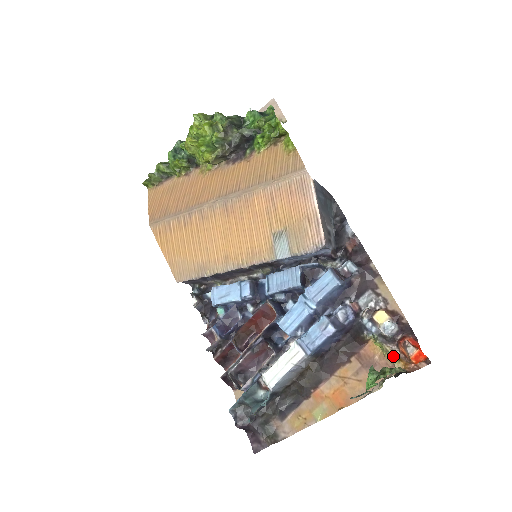
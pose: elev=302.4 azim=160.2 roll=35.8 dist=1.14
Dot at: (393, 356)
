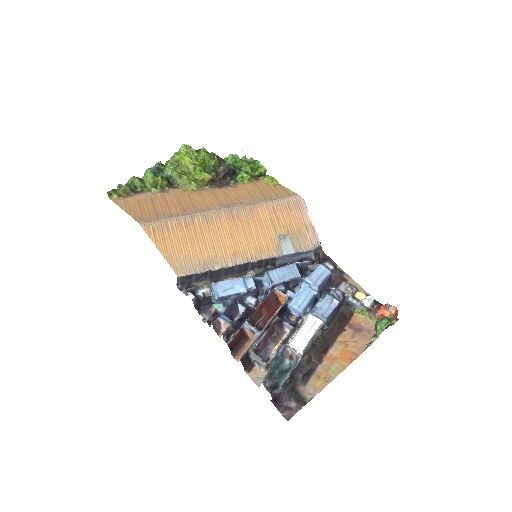
Dot at: (376, 319)
